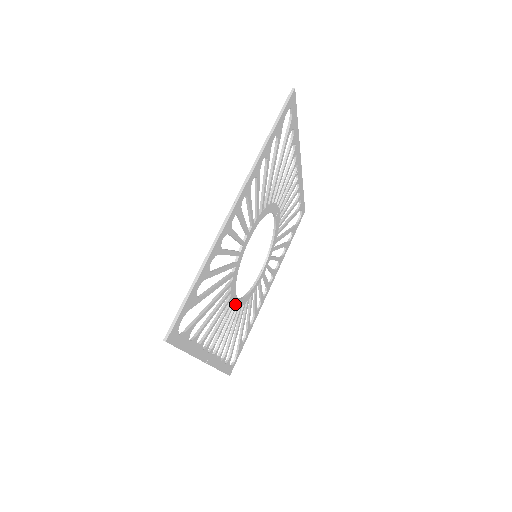
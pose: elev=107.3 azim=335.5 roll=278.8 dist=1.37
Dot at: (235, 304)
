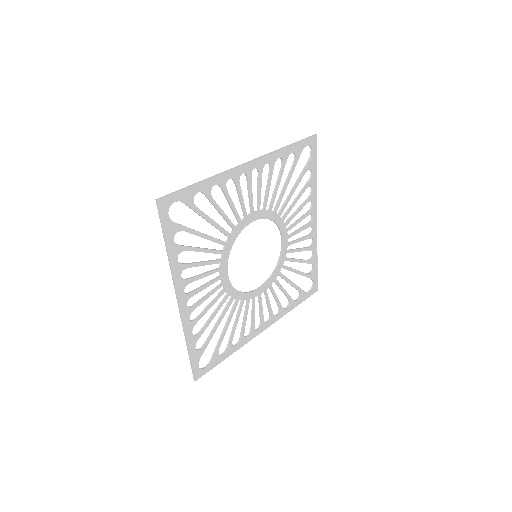
Dot at: (262, 291)
